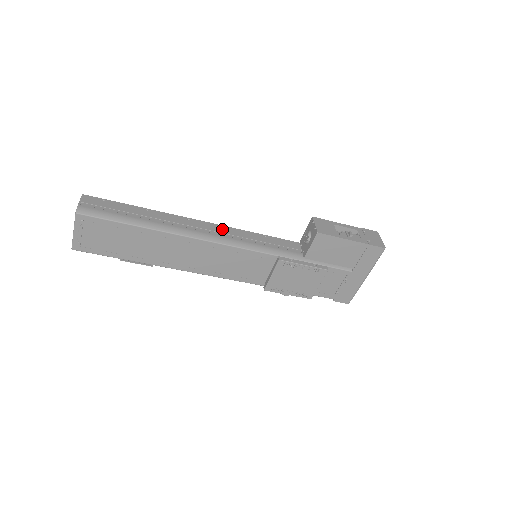
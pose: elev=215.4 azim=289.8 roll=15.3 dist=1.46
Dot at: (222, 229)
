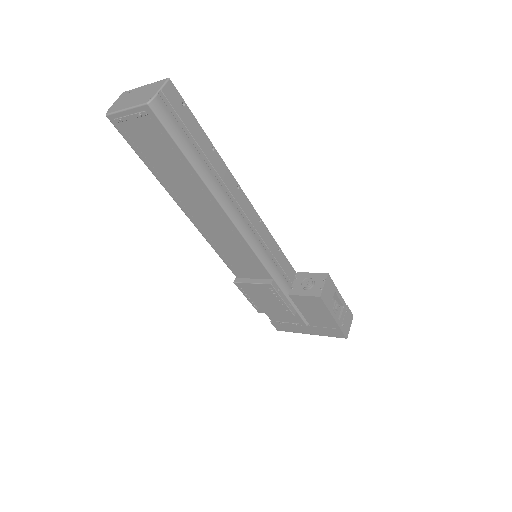
Dot at: (255, 219)
